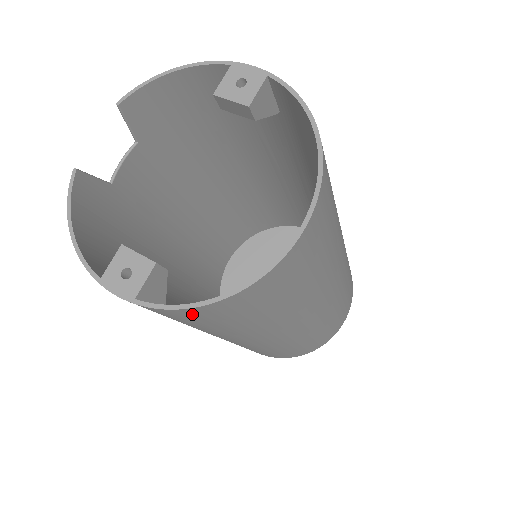
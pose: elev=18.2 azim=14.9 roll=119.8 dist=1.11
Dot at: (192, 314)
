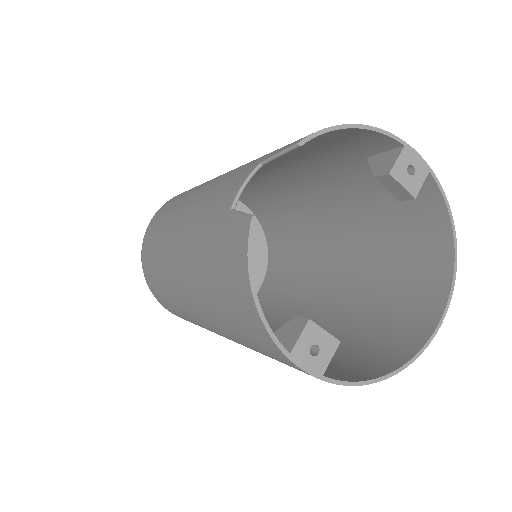
Dot at: occluded
